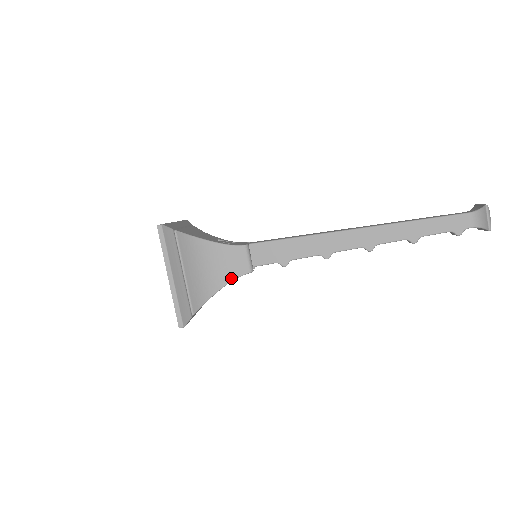
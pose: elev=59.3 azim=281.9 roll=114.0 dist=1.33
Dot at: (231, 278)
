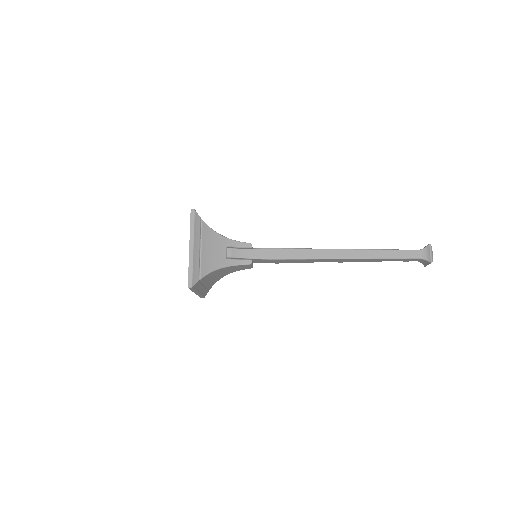
Dot at: occluded
